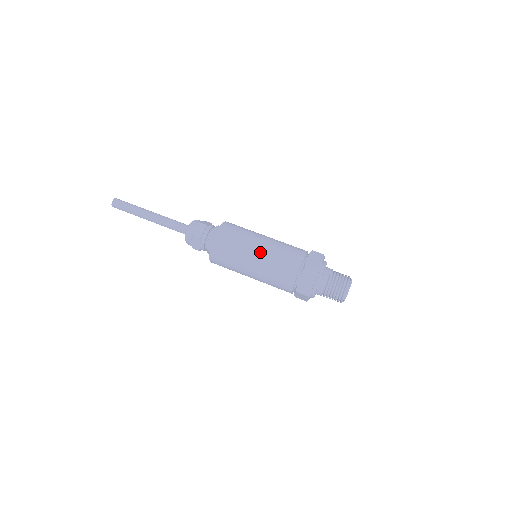
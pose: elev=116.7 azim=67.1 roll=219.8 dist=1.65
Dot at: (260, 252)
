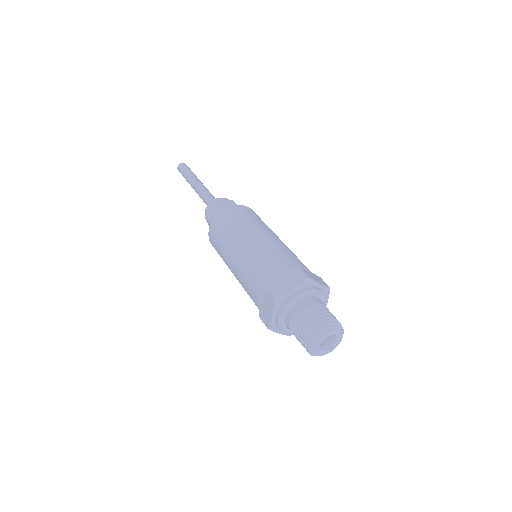
Dot at: (239, 252)
